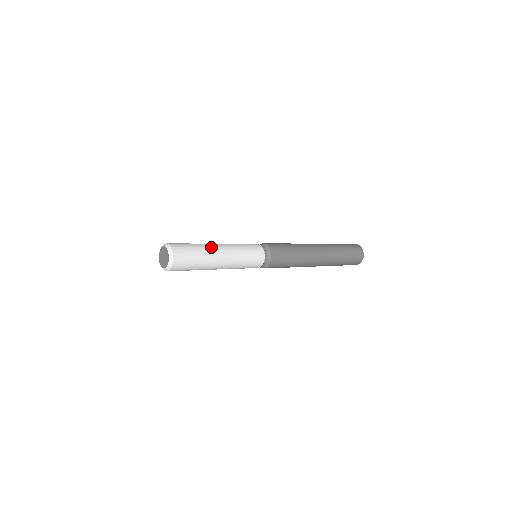
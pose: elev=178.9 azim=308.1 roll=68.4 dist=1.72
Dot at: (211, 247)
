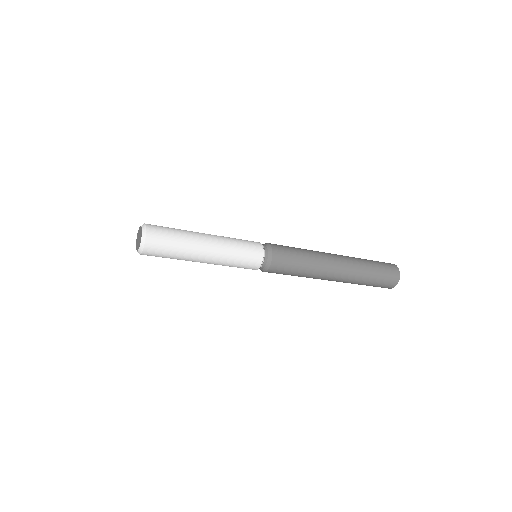
Dot at: occluded
